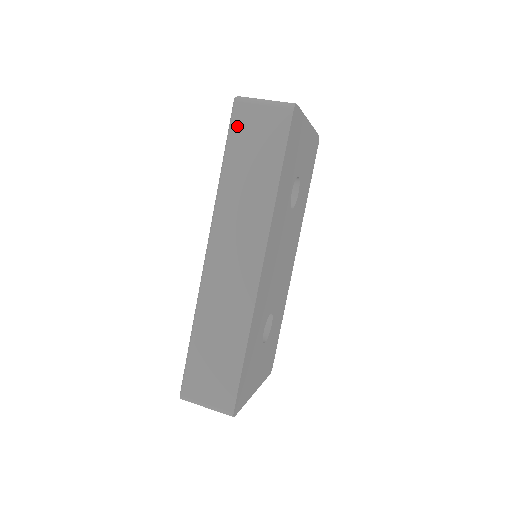
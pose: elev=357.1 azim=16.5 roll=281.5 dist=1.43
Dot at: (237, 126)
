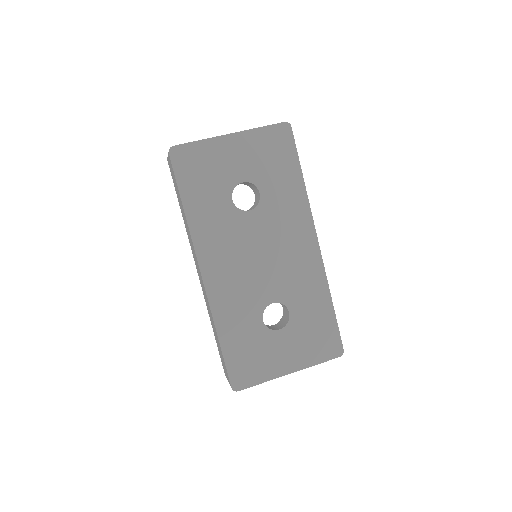
Dot at: (172, 177)
